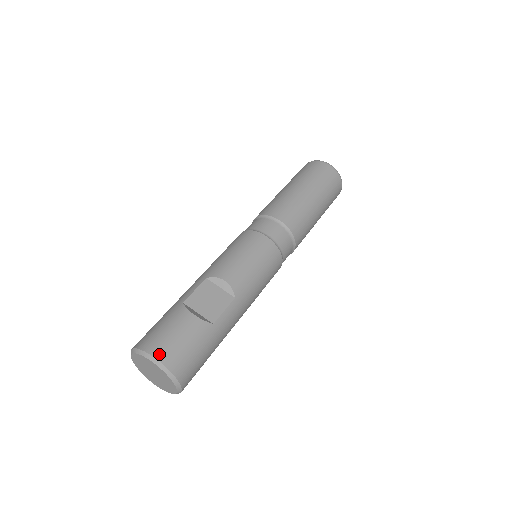
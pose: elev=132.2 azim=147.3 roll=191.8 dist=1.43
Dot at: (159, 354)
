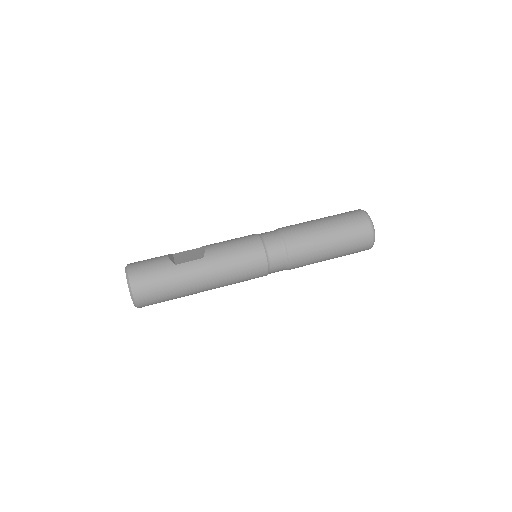
Dot at: (131, 265)
